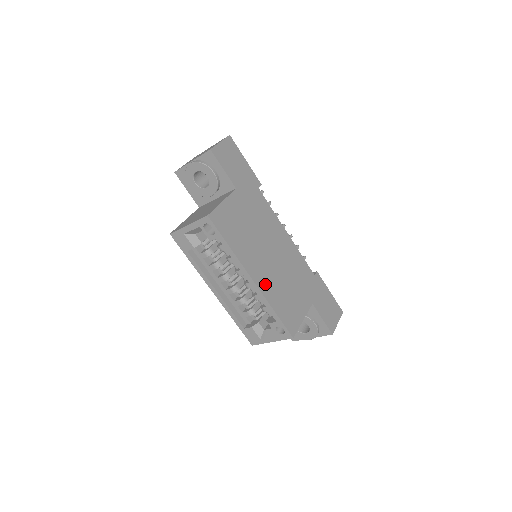
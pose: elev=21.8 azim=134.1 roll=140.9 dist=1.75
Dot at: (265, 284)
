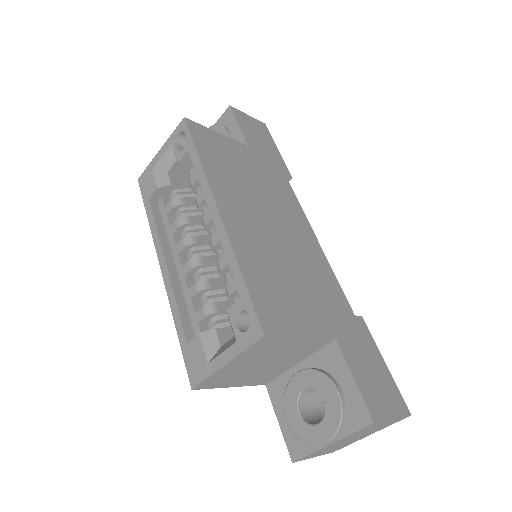
Dot at: (241, 233)
